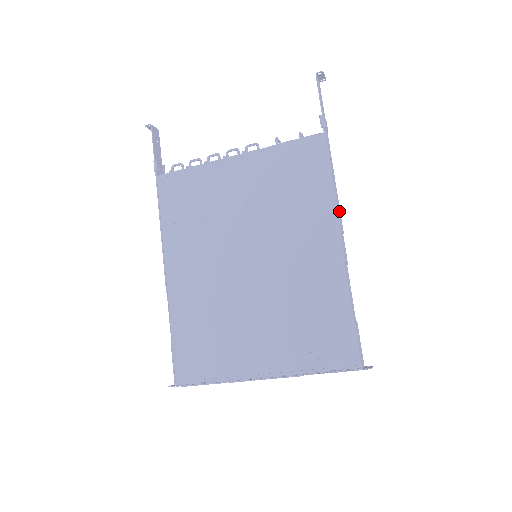
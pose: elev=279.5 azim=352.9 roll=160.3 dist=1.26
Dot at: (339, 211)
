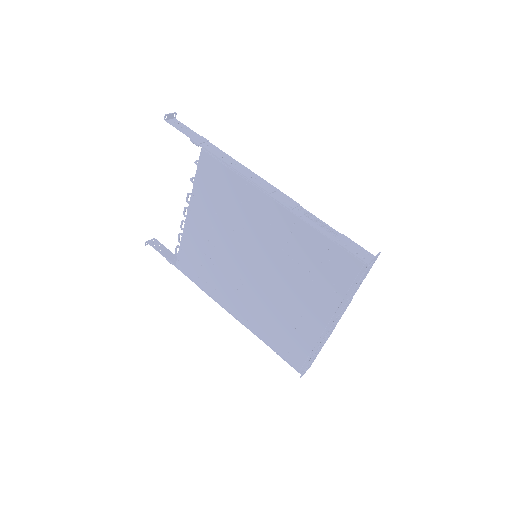
Dot at: (259, 181)
